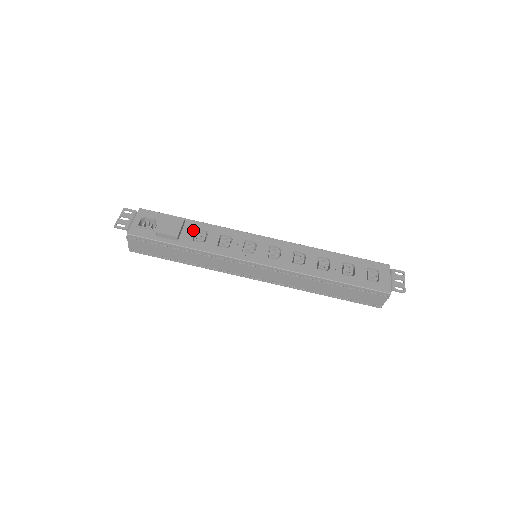
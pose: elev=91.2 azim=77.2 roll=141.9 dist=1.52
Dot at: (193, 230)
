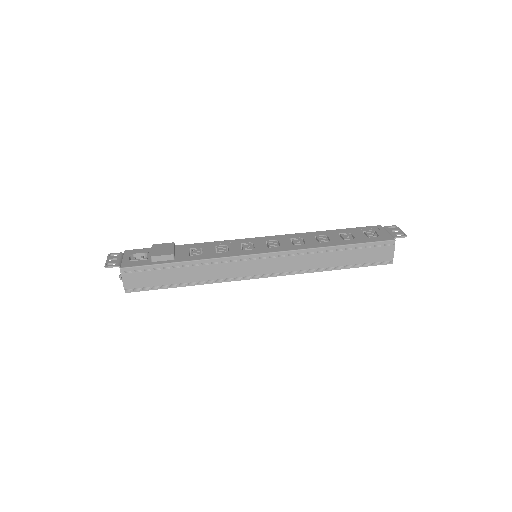
Dot at: (186, 250)
